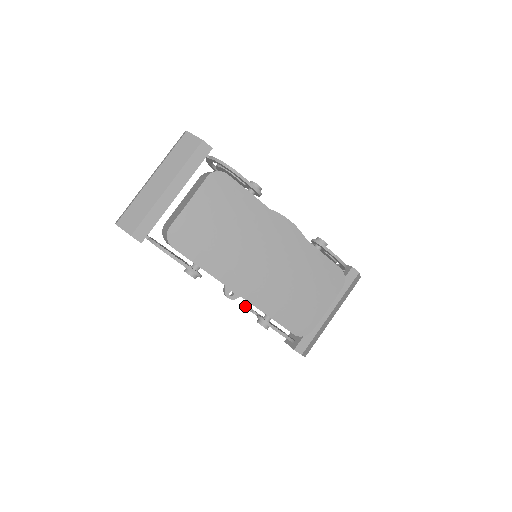
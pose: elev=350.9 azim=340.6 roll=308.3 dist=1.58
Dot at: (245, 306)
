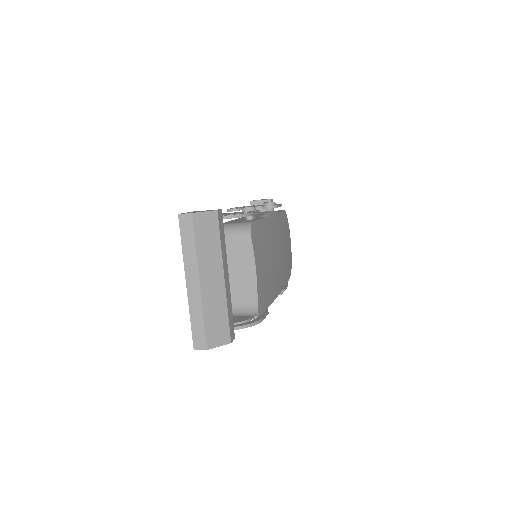
Dot at: occluded
